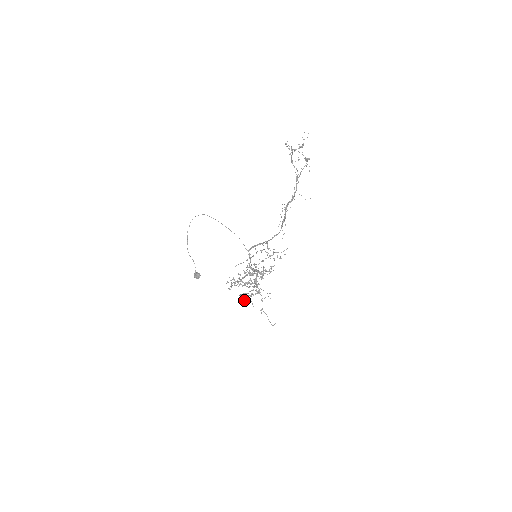
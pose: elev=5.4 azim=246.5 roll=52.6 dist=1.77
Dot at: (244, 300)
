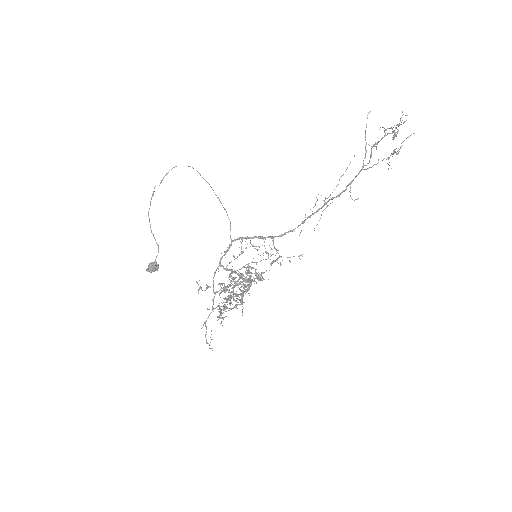
Dot at: (221, 318)
